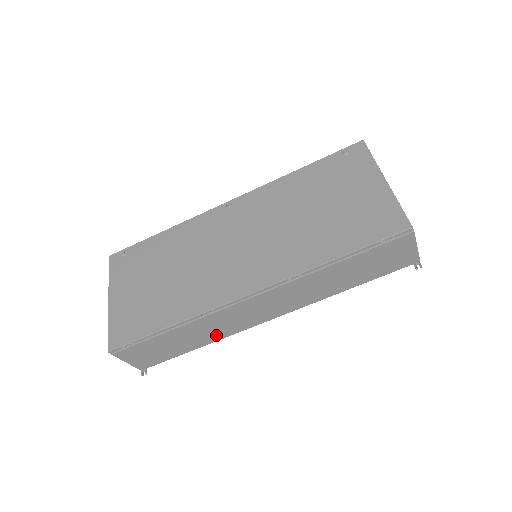
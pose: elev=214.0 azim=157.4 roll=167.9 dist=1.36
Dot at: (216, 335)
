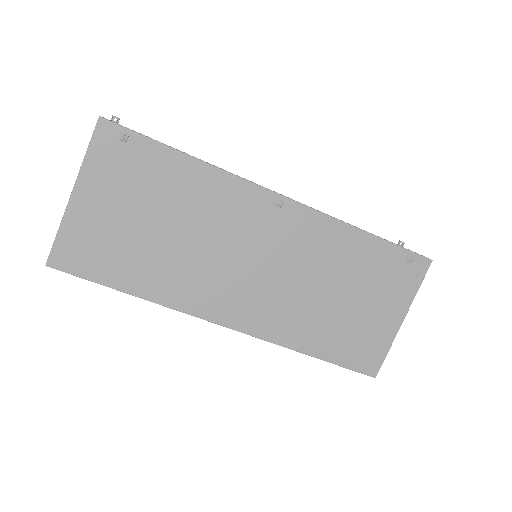
Dot at: occluded
